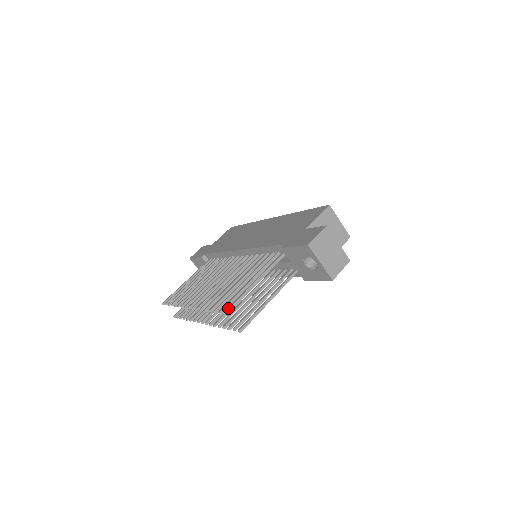
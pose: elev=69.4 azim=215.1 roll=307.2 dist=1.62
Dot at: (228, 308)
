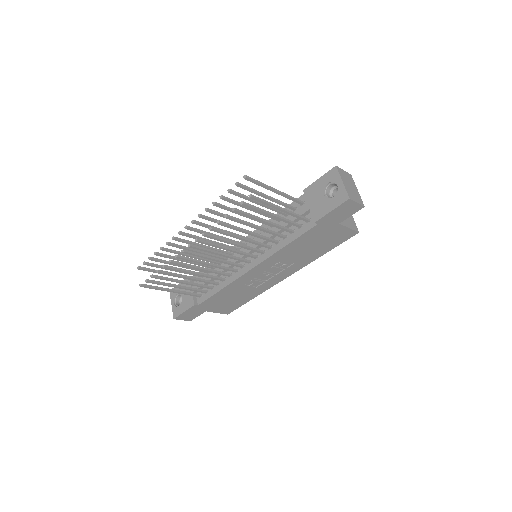
Dot at: (249, 177)
